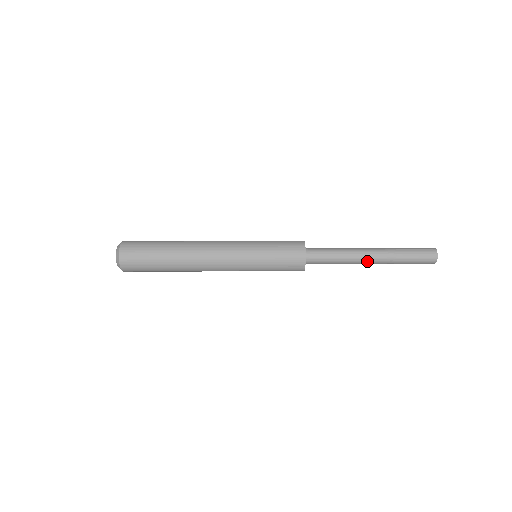
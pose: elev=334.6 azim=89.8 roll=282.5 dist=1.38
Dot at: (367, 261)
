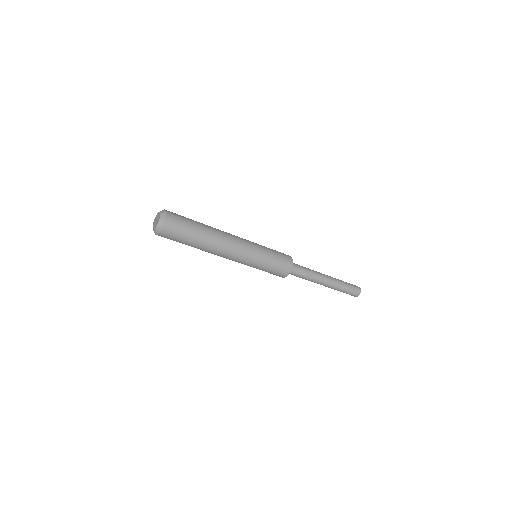
Dot at: (325, 276)
